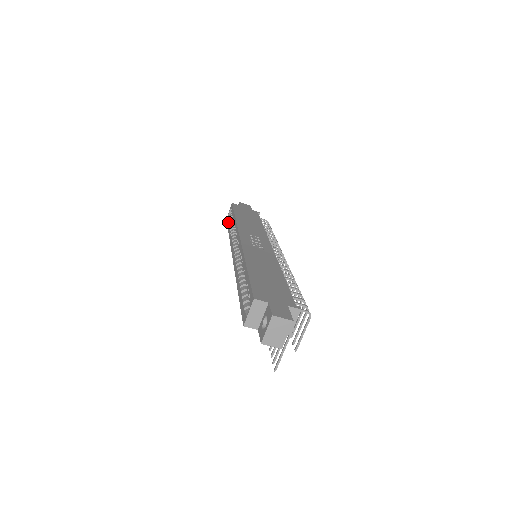
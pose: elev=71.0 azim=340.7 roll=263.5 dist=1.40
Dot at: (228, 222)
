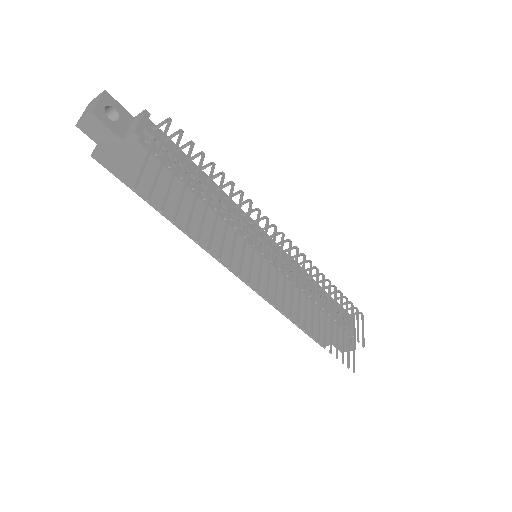
Dot at: occluded
